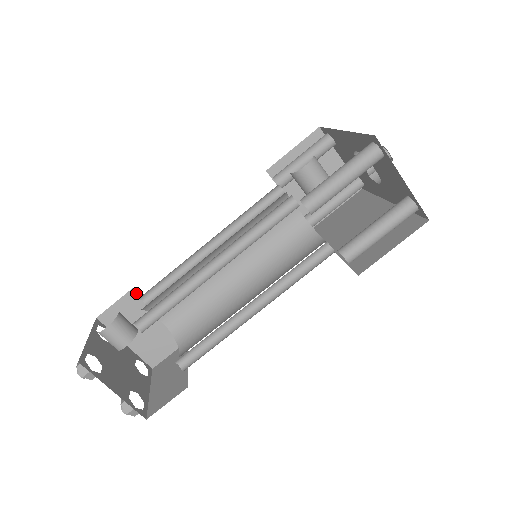
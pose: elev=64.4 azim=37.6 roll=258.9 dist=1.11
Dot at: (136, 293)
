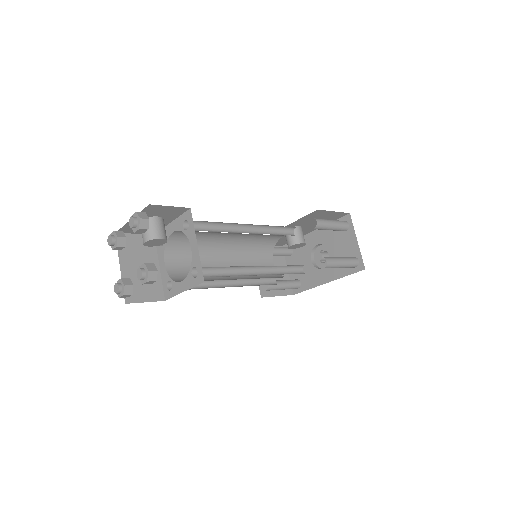
Dot at: occluded
